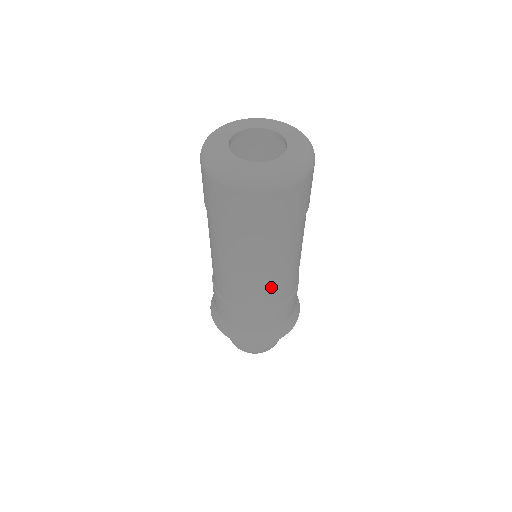
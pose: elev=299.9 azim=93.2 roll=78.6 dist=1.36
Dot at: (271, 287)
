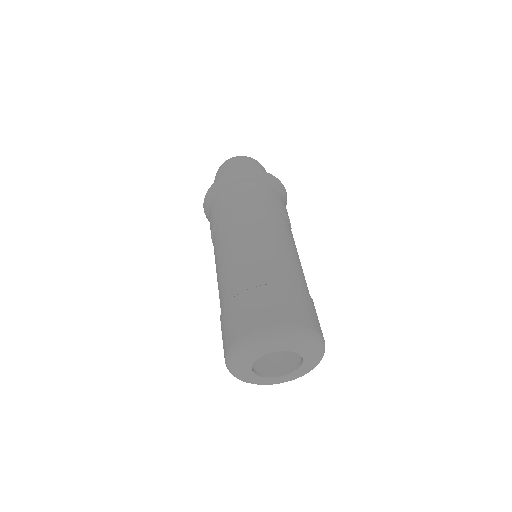
Dot at: occluded
